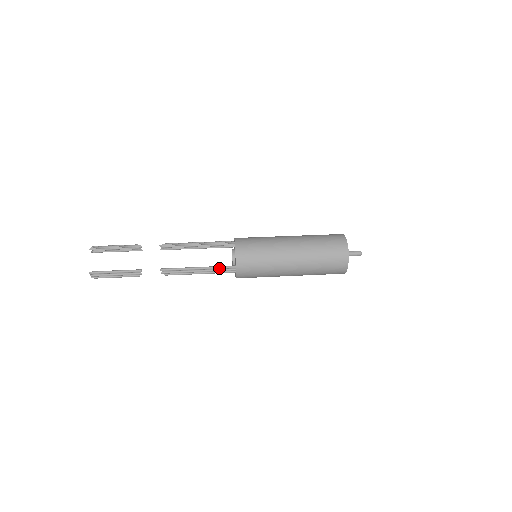
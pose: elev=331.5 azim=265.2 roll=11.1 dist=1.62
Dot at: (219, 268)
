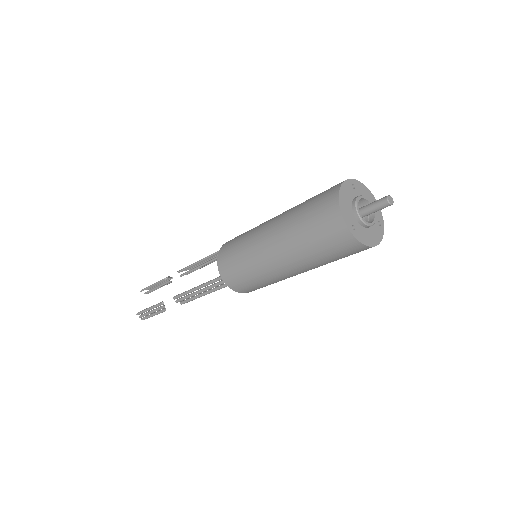
Dot at: (213, 282)
